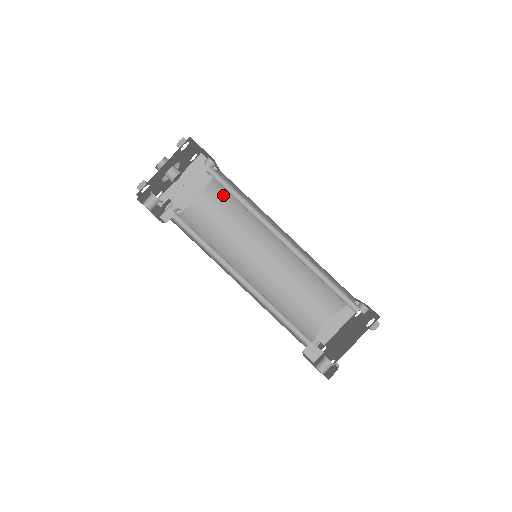
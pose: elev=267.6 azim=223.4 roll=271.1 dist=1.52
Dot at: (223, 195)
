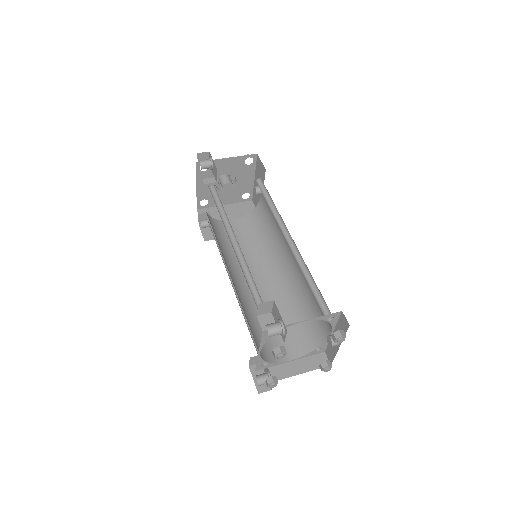
Dot at: (253, 225)
